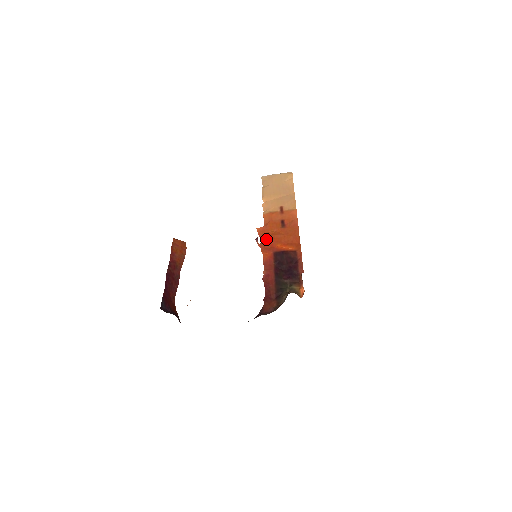
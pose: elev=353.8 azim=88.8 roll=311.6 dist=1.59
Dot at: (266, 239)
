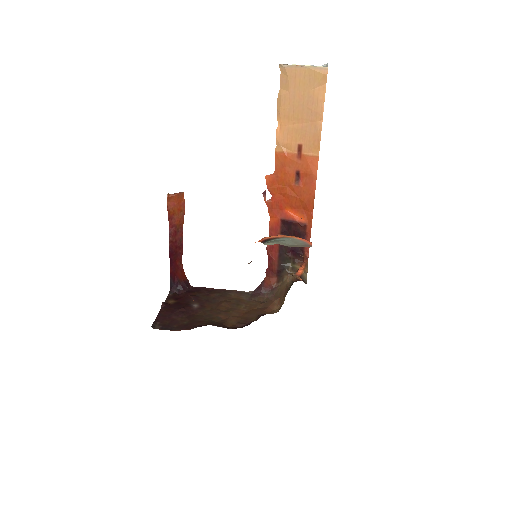
Dot at: (275, 196)
